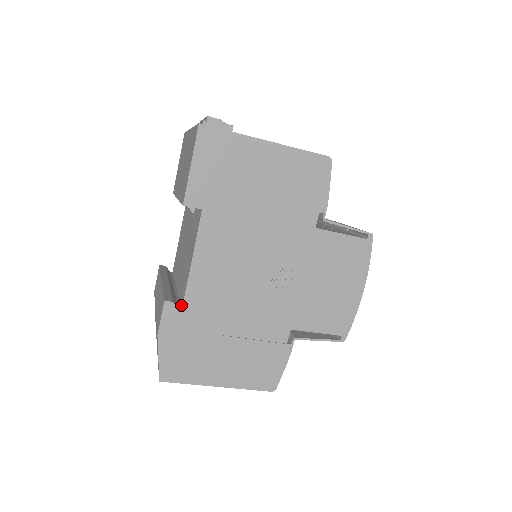
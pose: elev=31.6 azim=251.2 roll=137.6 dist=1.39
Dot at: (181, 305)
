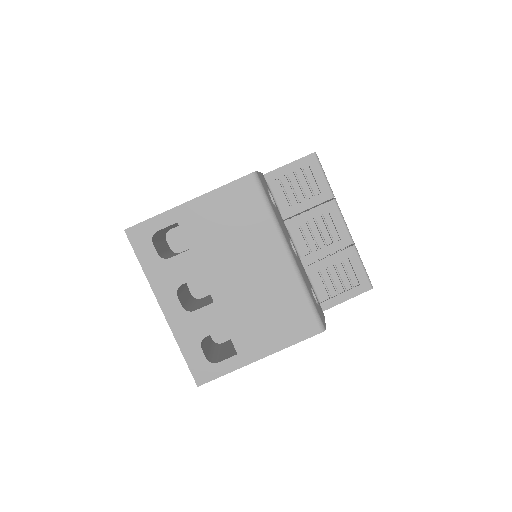
Dot at: occluded
